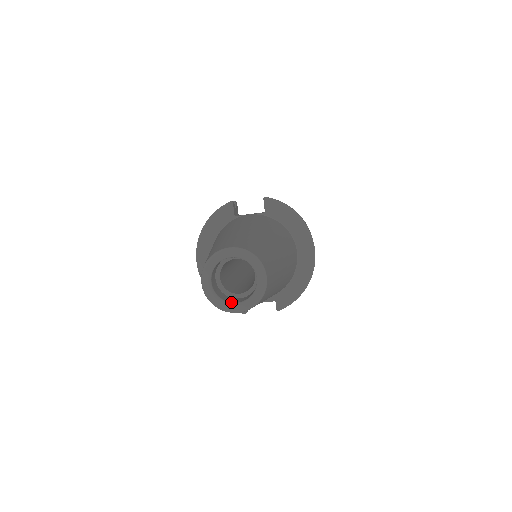
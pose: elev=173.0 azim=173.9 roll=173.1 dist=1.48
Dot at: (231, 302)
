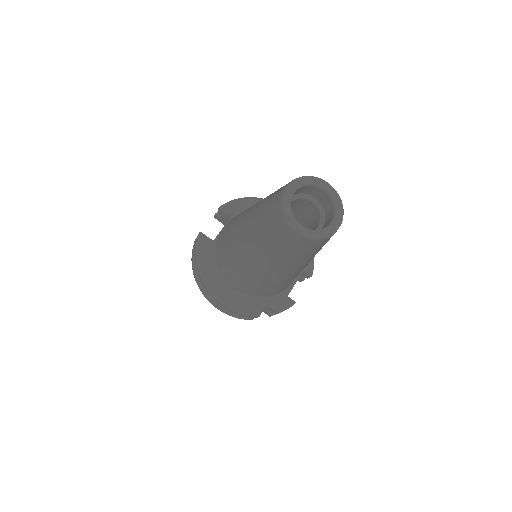
Dot at: (327, 225)
